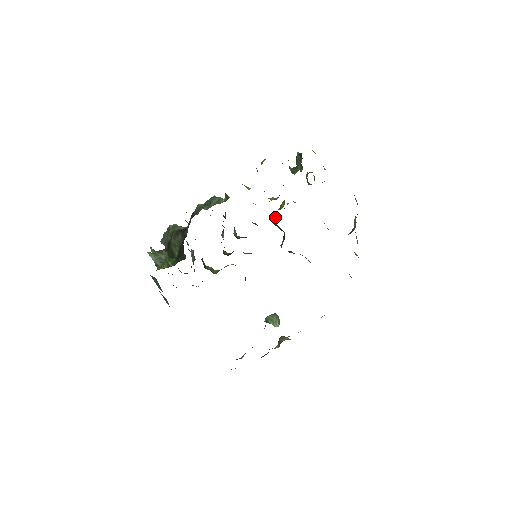
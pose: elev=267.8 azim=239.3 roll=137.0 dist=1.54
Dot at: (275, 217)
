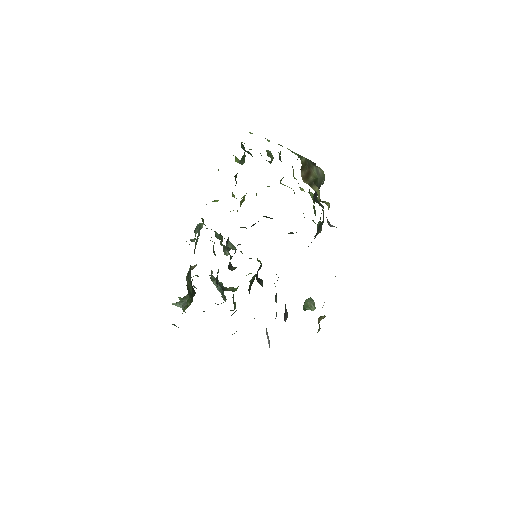
Dot at: occluded
